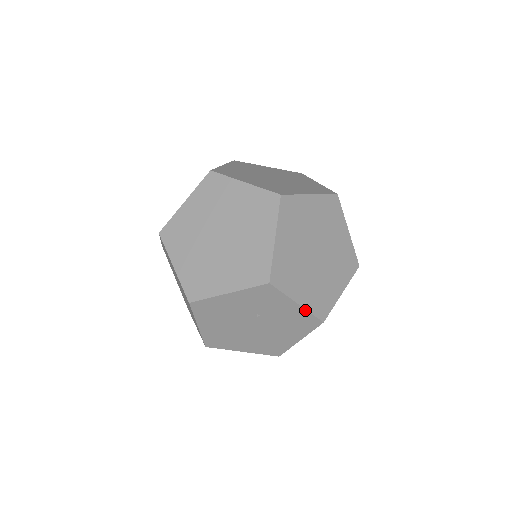
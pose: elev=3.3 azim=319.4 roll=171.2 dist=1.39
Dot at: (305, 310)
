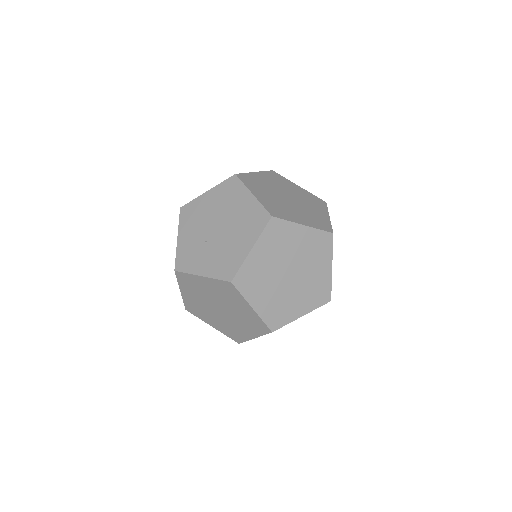
Dot at: occluded
